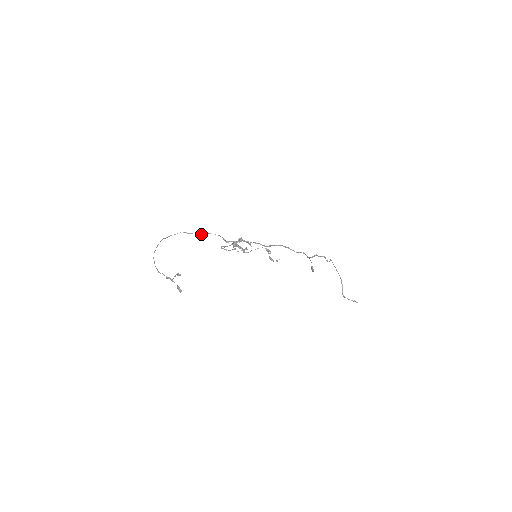
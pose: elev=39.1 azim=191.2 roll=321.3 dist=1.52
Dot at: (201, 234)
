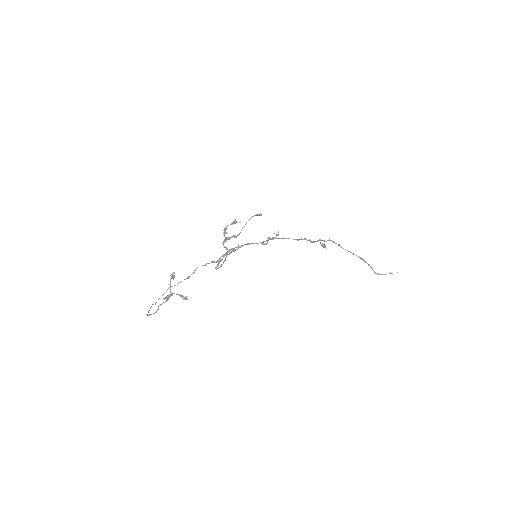
Dot at: (189, 276)
